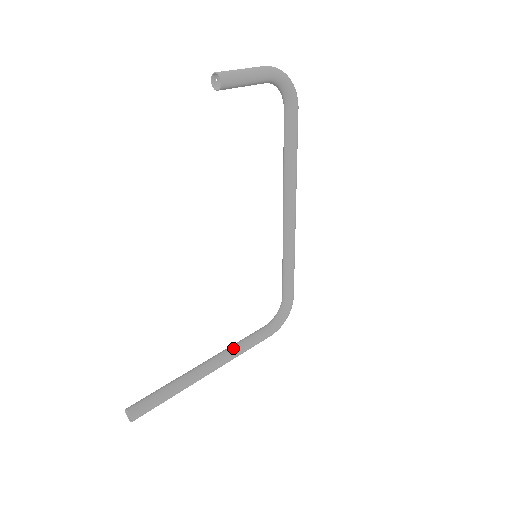
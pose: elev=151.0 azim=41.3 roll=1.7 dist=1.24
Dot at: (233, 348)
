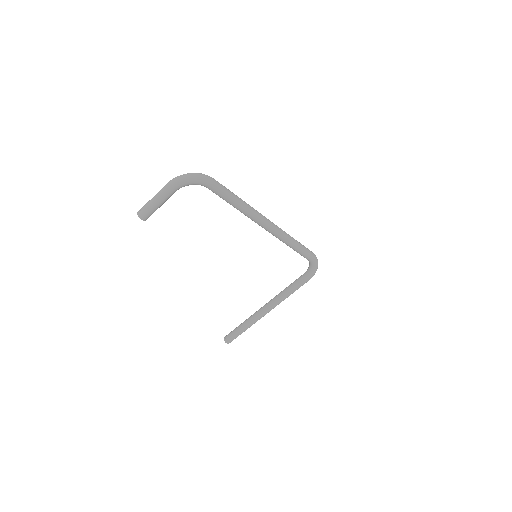
Dot at: (279, 296)
